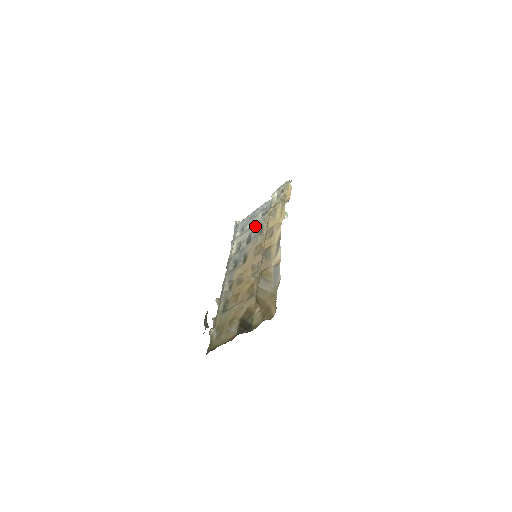
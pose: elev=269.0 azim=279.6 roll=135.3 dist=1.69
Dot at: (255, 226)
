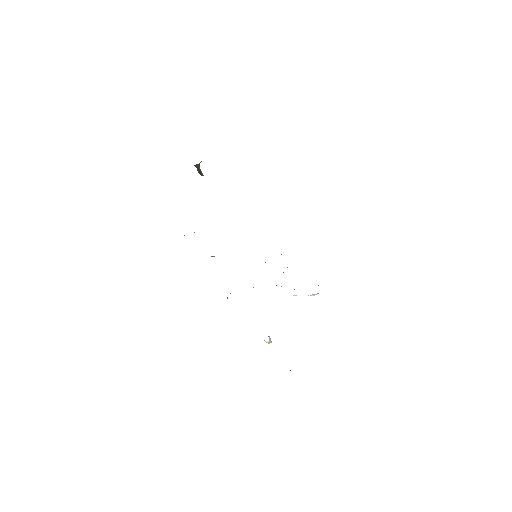
Dot at: occluded
